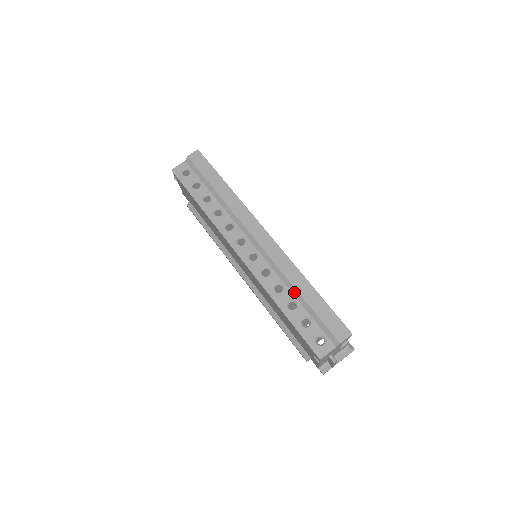
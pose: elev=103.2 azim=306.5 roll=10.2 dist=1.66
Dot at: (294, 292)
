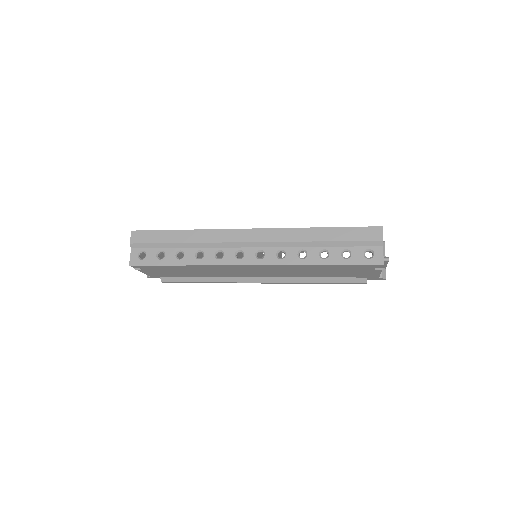
Dot at: (315, 245)
